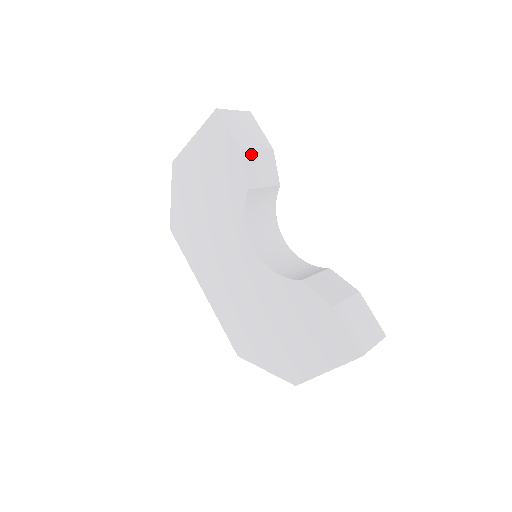
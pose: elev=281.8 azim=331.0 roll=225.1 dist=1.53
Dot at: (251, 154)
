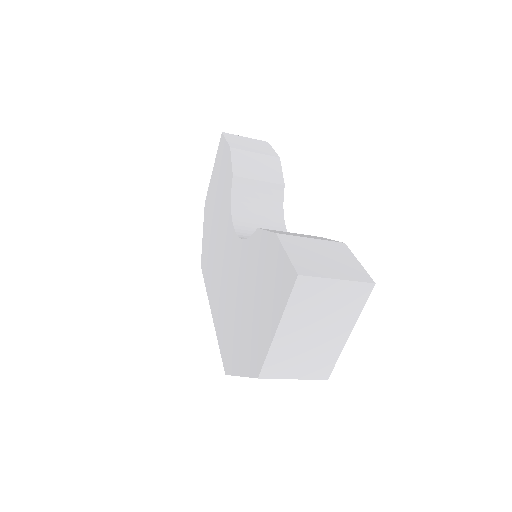
Dot at: (245, 154)
